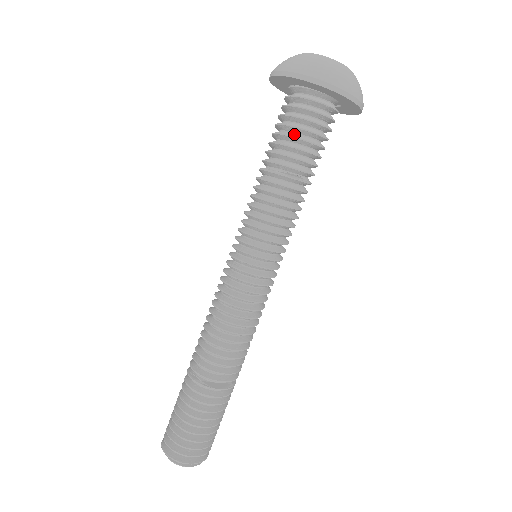
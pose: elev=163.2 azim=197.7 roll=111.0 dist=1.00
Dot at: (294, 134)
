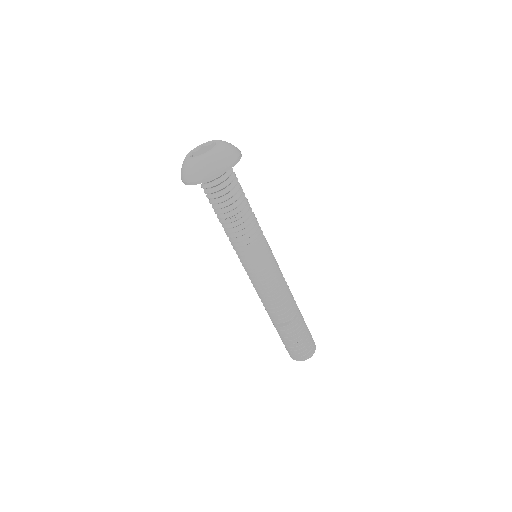
Dot at: (212, 200)
